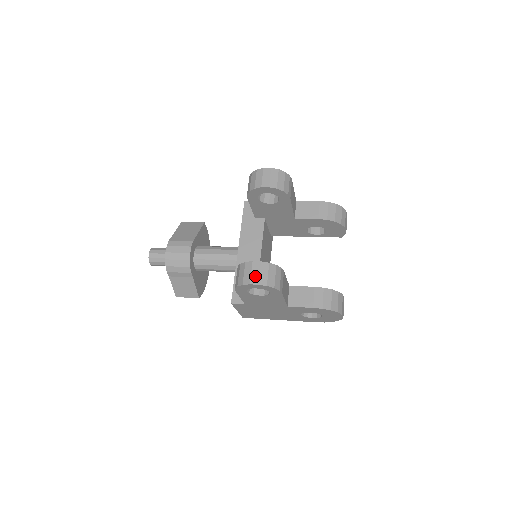
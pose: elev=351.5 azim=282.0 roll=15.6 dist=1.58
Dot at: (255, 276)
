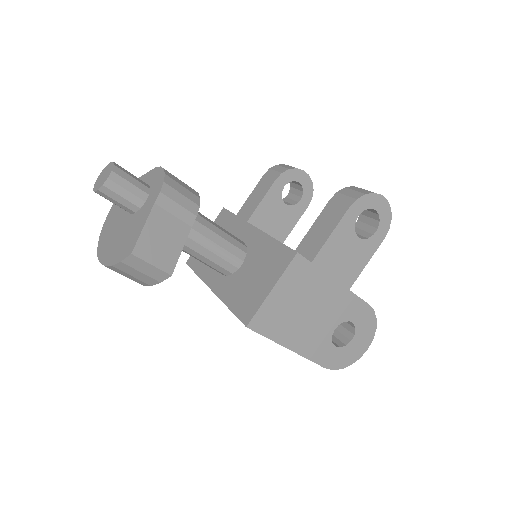
Dot at: occluded
